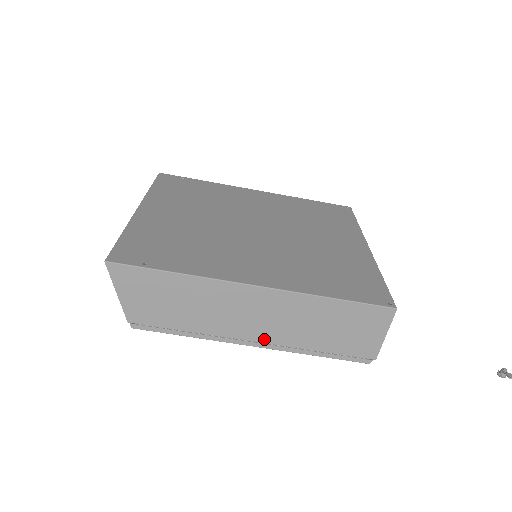
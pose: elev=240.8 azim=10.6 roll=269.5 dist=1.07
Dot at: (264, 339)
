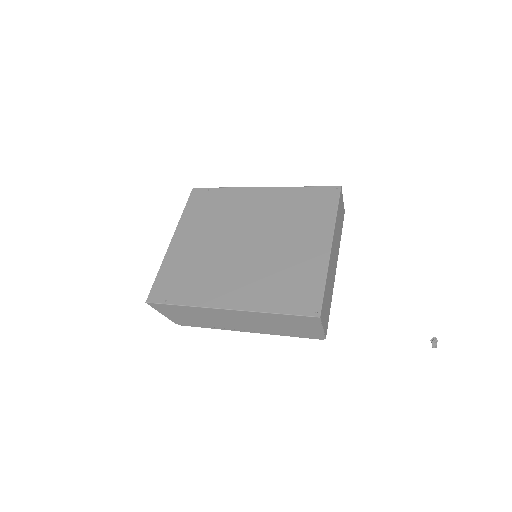
Dot at: (250, 330)
